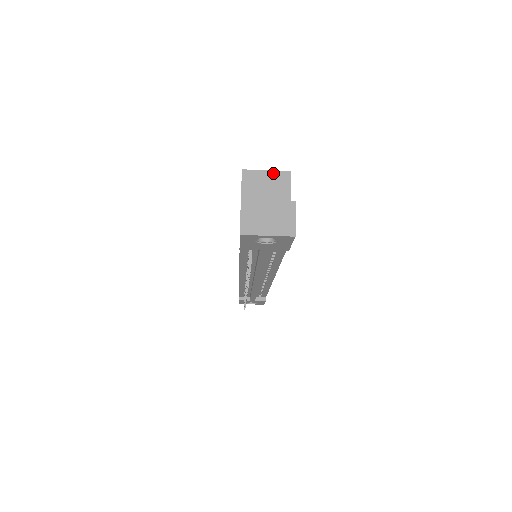
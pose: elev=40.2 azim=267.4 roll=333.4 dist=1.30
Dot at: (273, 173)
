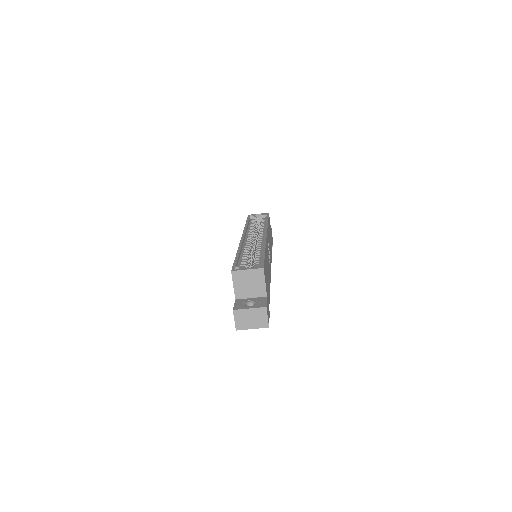
Dot at: (252, 271)
